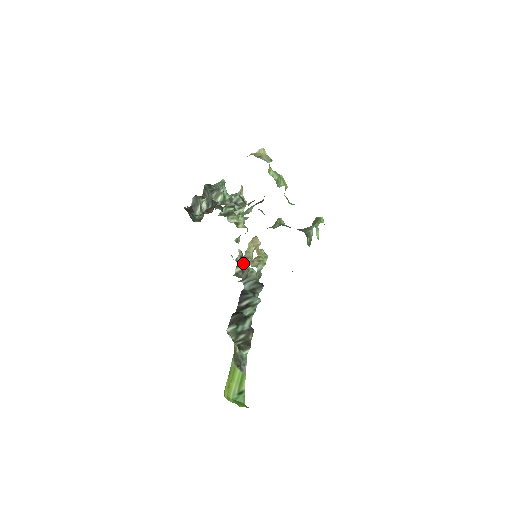
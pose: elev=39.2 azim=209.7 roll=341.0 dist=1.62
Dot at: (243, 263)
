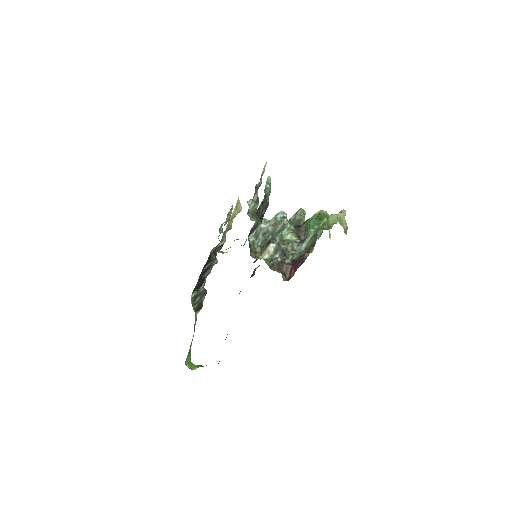
Dot at: (224, 234)
